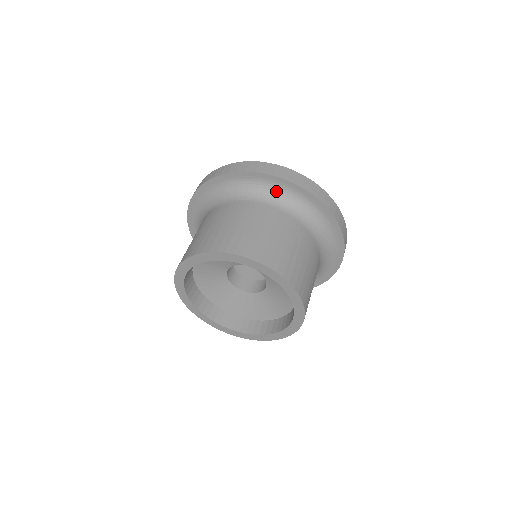
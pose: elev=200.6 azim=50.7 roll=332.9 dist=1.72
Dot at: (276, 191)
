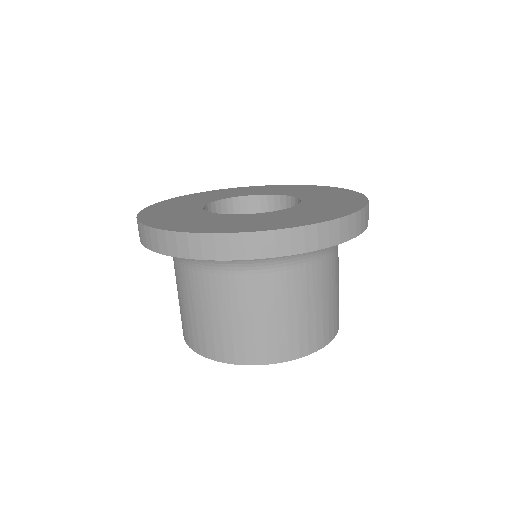
Dot at: occluded
